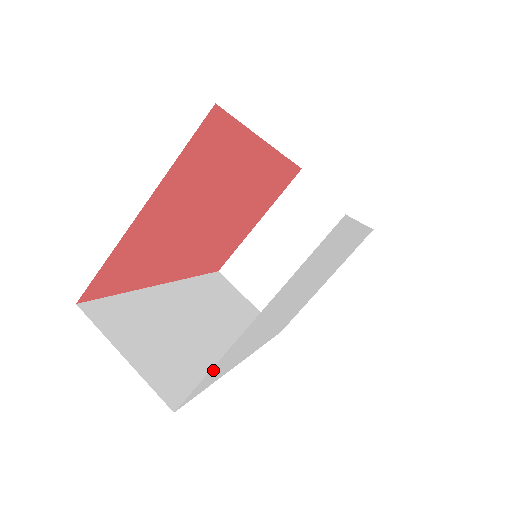
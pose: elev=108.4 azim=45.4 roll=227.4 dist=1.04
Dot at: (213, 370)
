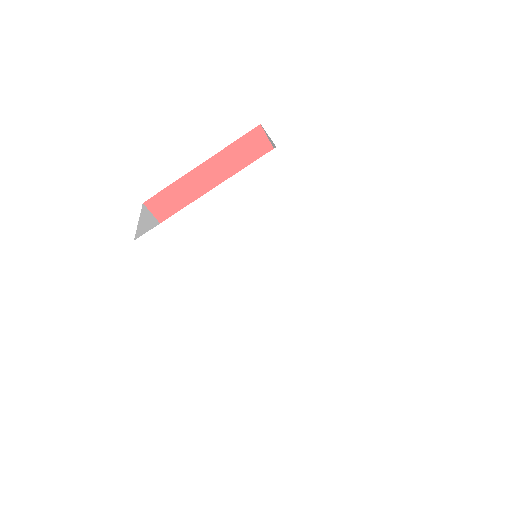
Dot at: (170, 229)
